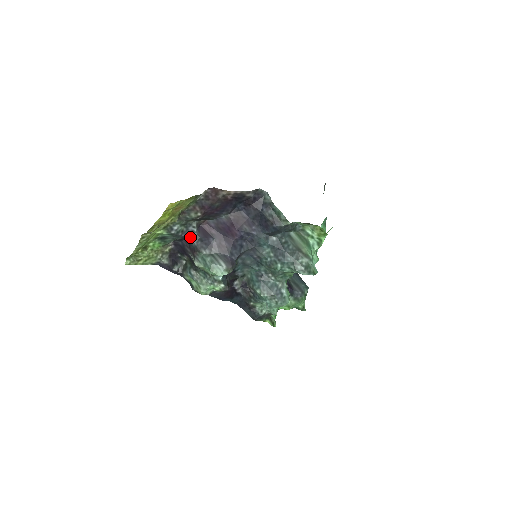
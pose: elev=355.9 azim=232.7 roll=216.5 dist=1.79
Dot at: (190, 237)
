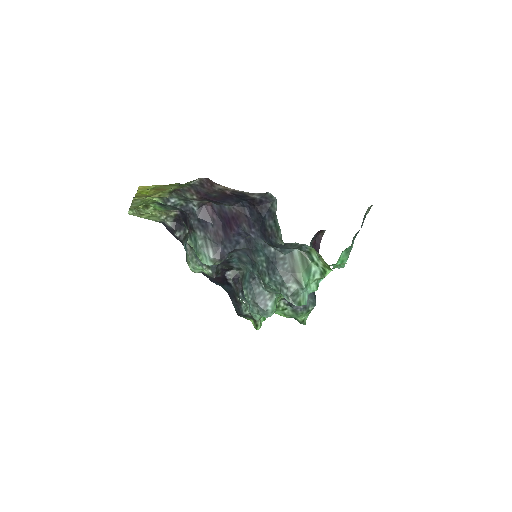
Dot at: (189, 213)
